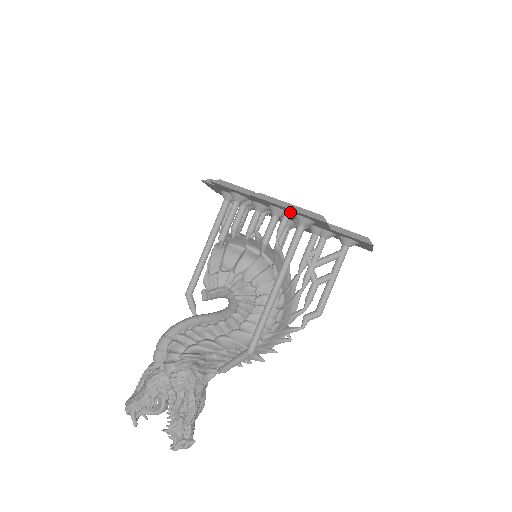
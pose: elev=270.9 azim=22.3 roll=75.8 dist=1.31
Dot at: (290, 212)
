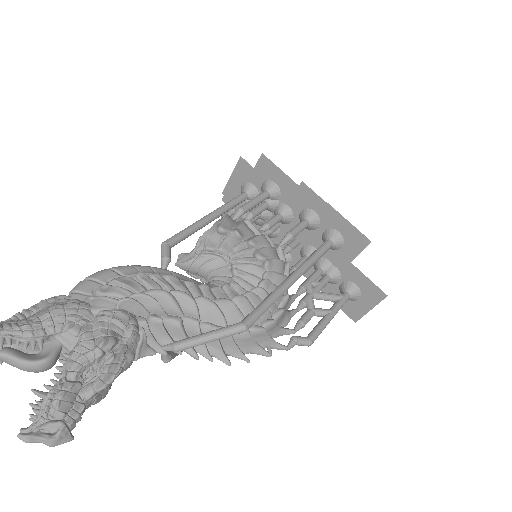
Dot at: (326, 223)
